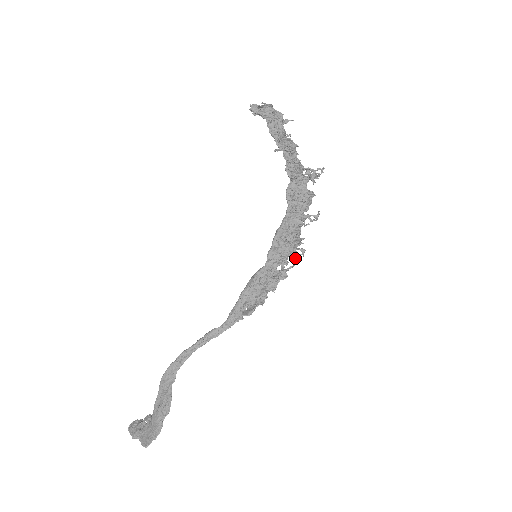
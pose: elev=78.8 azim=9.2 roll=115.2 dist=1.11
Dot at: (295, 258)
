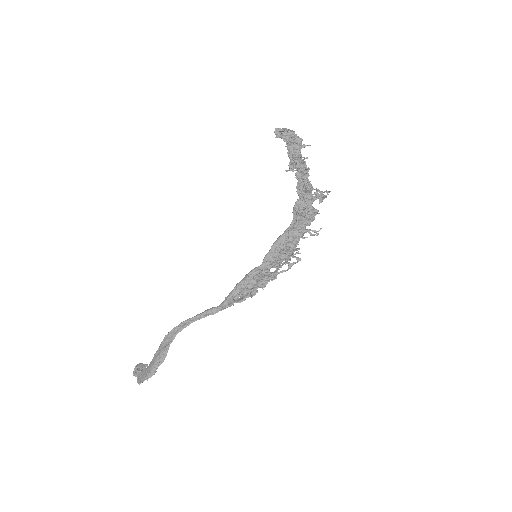
Dot at: (290, 264)
